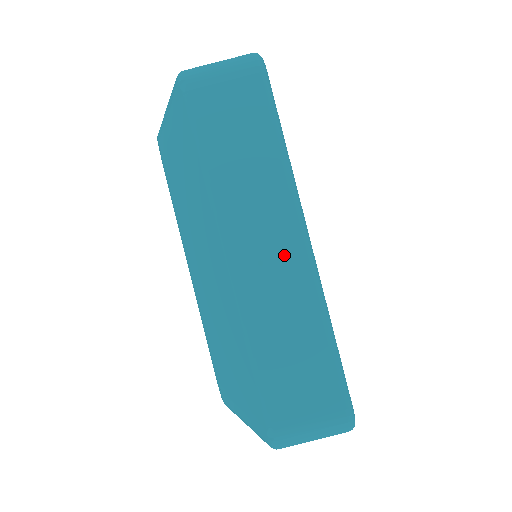
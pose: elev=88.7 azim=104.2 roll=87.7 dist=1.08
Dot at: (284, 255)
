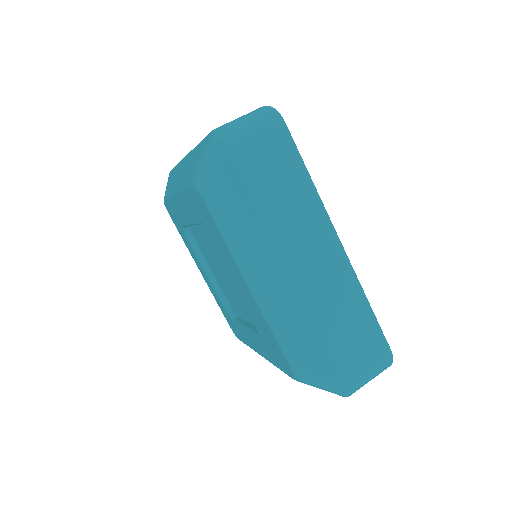
Dot at: occluded
